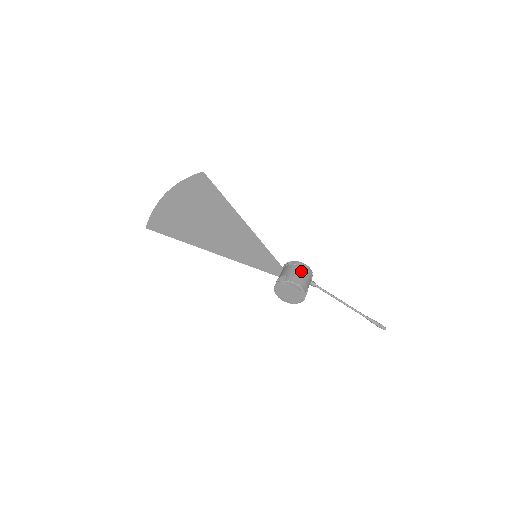
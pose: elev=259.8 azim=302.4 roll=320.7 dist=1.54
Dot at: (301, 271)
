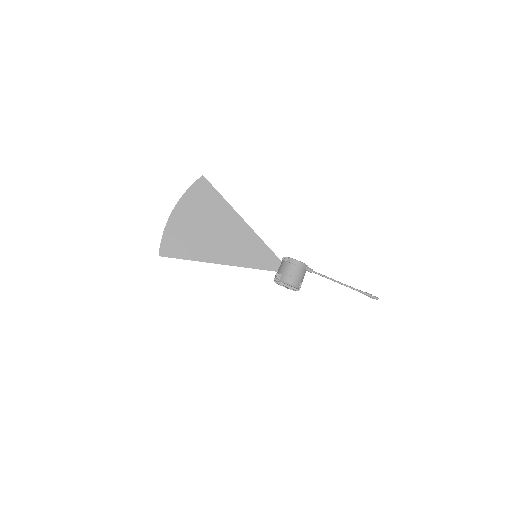
Dot at: (294, 269)
